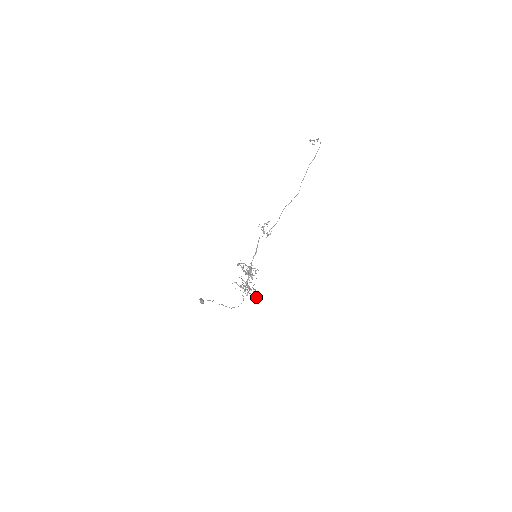
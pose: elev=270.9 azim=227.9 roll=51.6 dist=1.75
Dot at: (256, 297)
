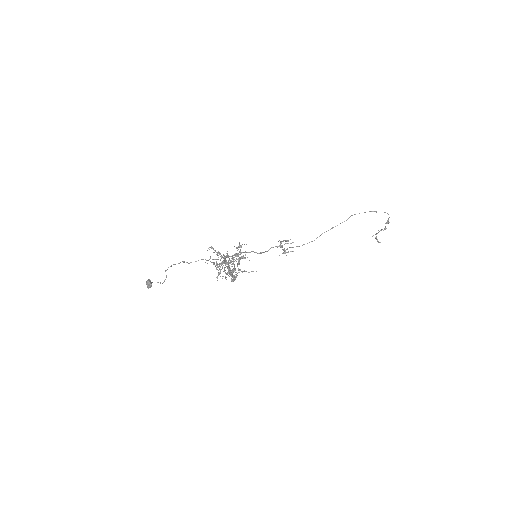
Dot at: (228, 269)
